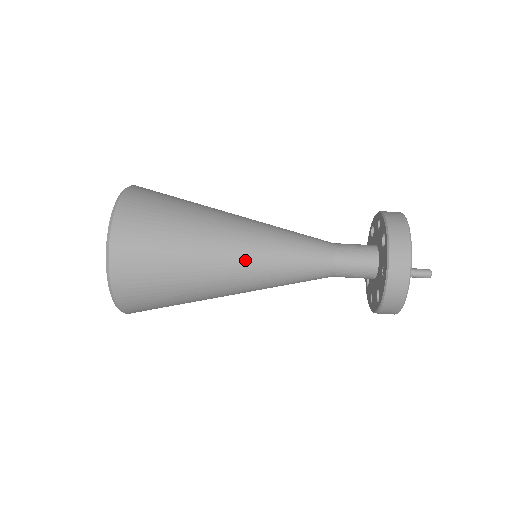
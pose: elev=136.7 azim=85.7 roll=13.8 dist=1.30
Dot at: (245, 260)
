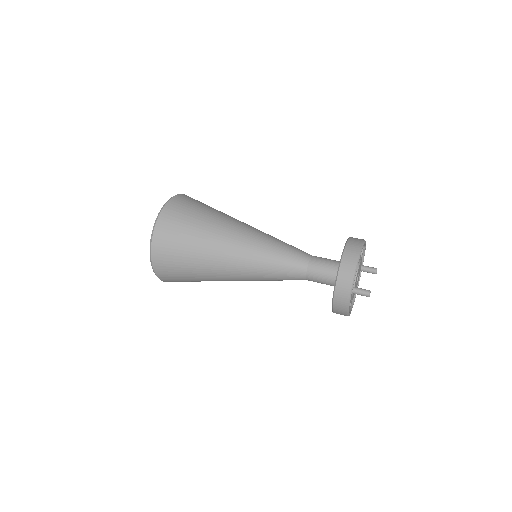
Dot at: (241, 261)
